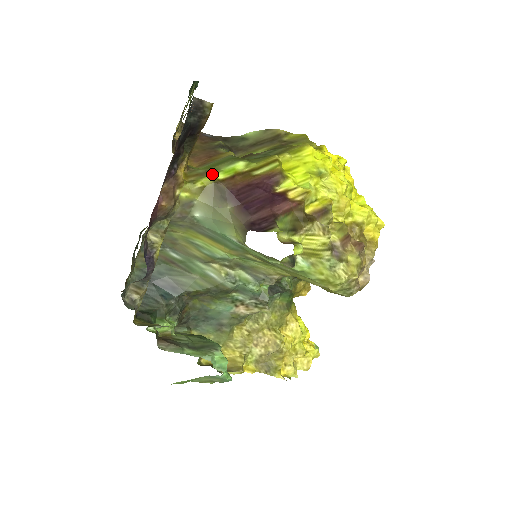
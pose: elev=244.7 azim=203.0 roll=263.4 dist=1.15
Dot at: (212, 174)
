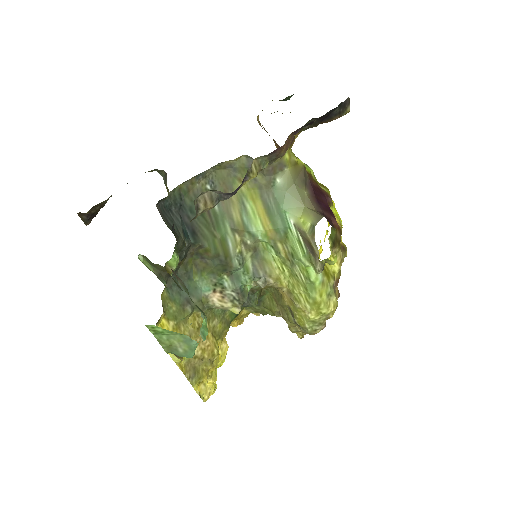
Dot at: occluded
